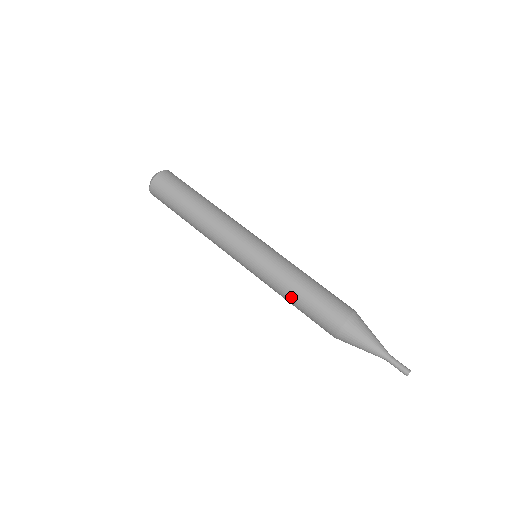
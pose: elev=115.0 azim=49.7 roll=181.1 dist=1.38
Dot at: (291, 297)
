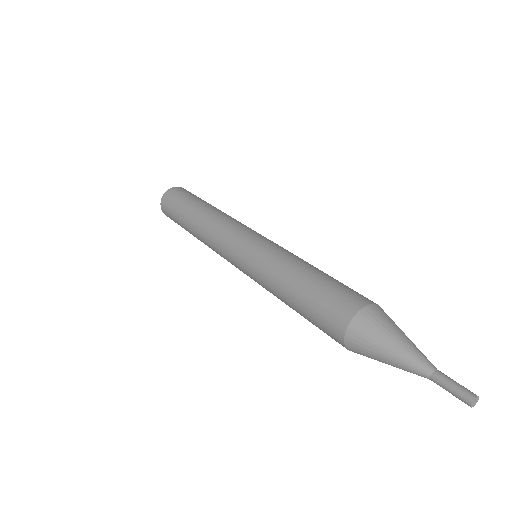
Dot at: (286, 289)
